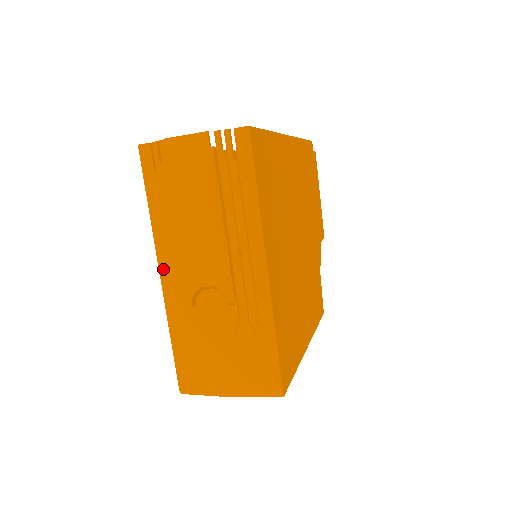
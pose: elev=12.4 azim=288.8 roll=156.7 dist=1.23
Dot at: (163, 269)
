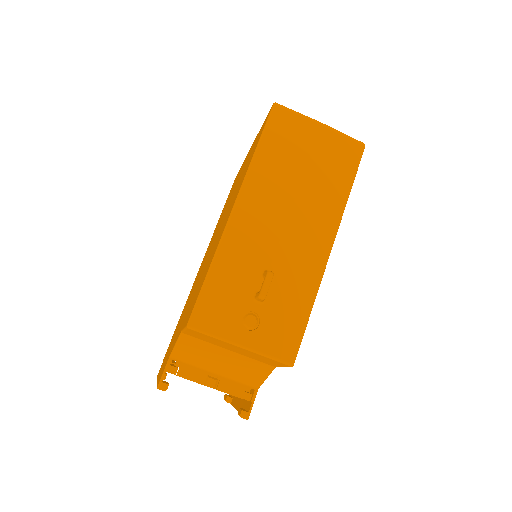
Dot at: occluded
